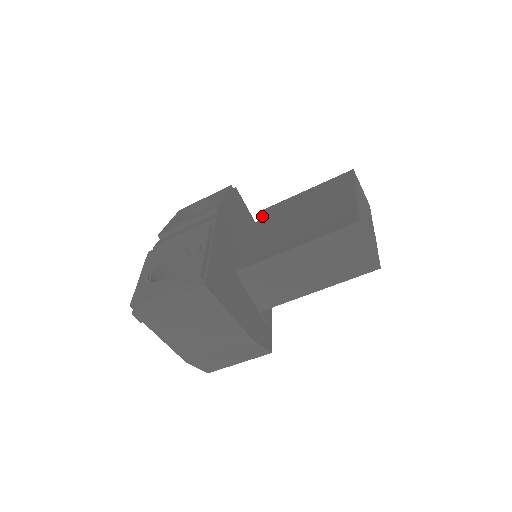
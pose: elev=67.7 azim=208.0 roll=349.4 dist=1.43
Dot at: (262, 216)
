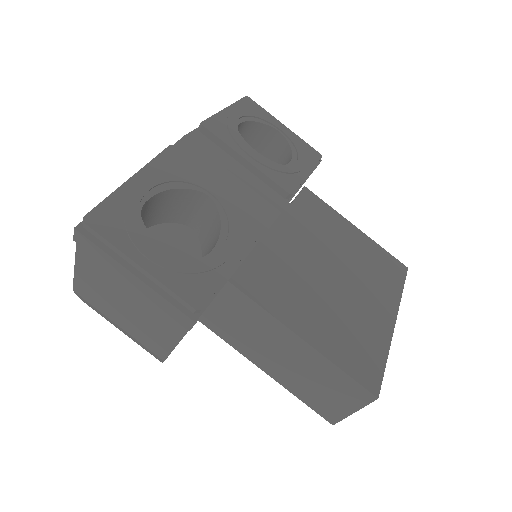
Dot at: (300, 201)
